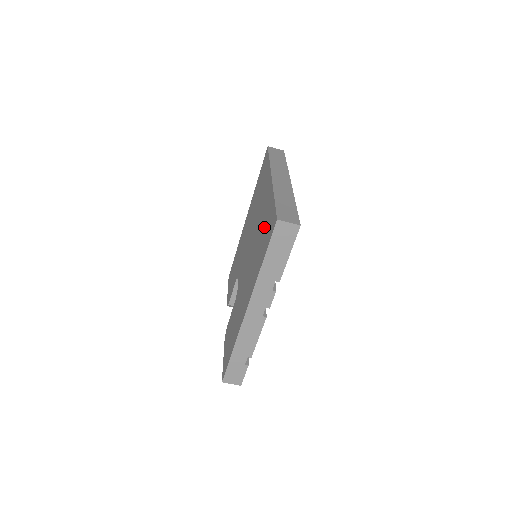
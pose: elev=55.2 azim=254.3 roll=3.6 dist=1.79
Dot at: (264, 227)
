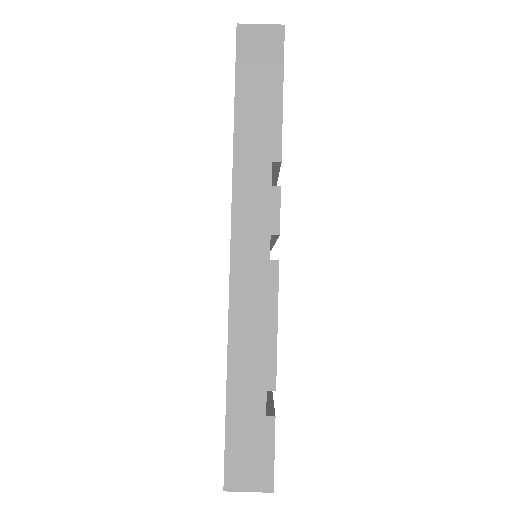
Dot at: occluded
